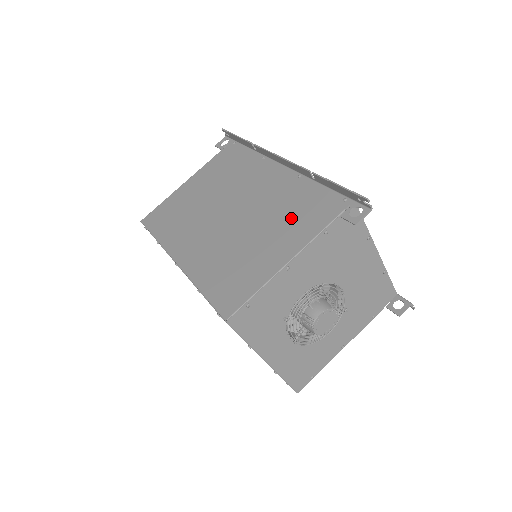
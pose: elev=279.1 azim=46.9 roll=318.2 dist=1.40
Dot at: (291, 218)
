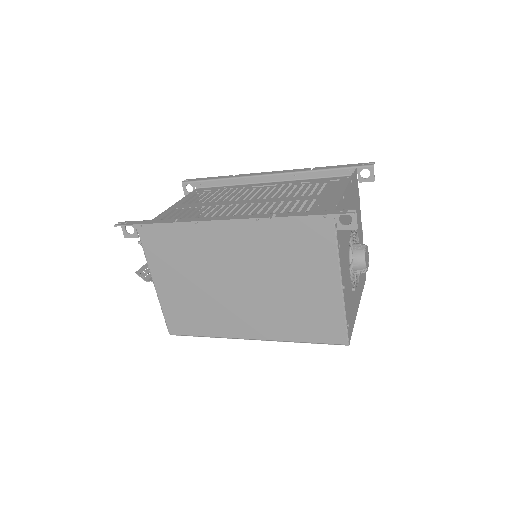
Dot at: (299, 256)
